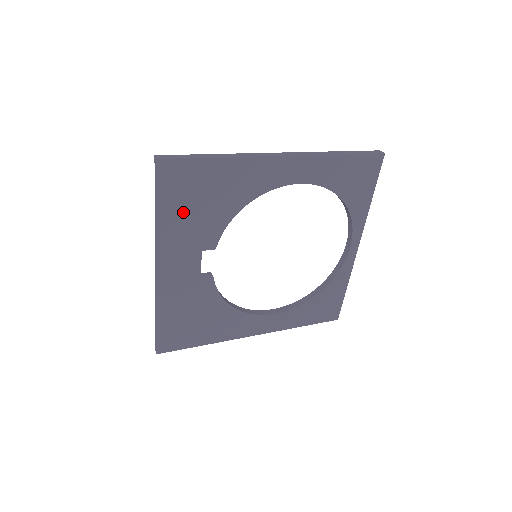
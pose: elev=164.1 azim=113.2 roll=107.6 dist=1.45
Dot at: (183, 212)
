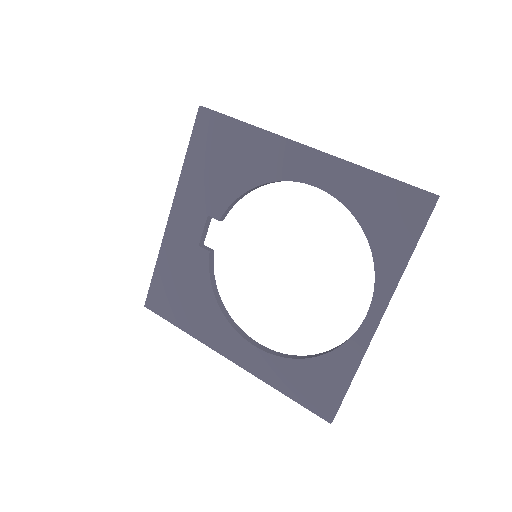
Dot at: (204, 166)
